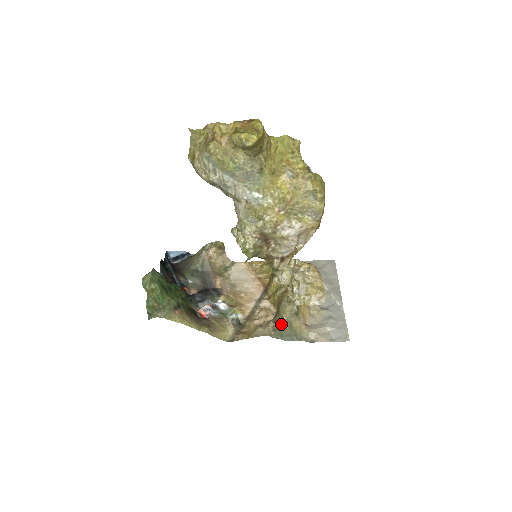
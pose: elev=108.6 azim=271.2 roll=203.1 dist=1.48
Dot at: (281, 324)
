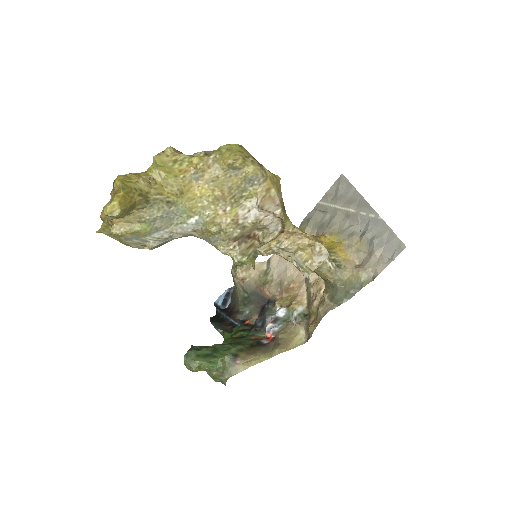
Dot at: (333, 288)
